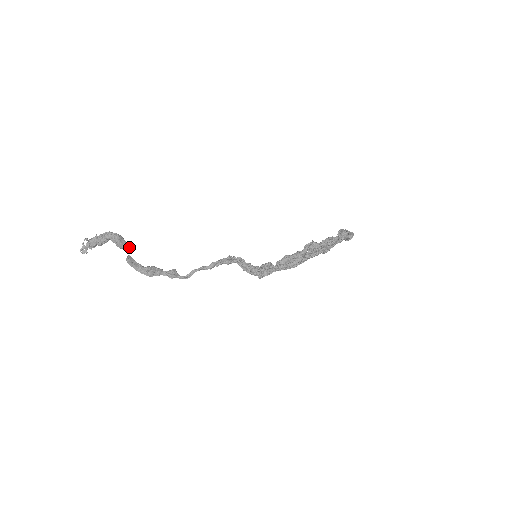
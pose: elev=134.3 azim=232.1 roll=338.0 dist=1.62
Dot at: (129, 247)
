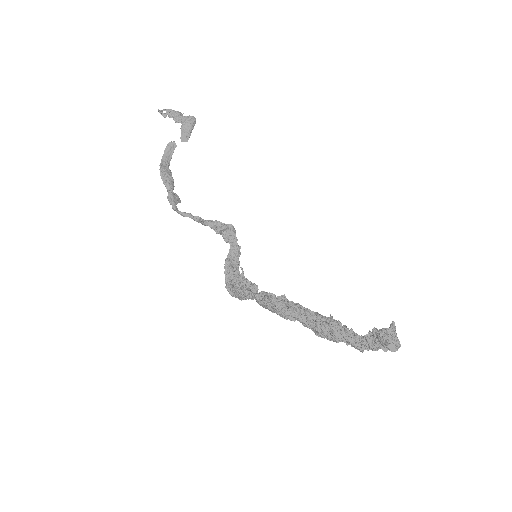
Dot at: (186, 138)
